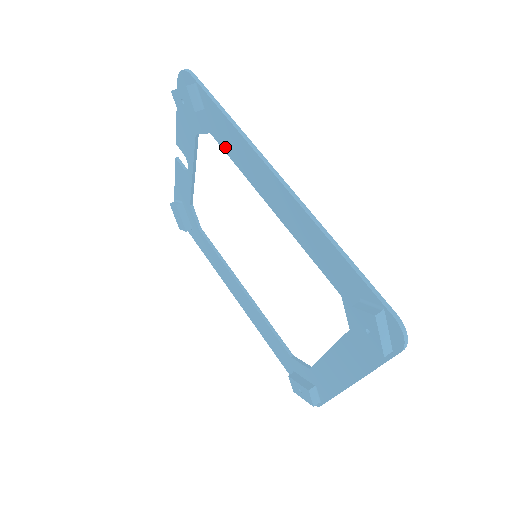
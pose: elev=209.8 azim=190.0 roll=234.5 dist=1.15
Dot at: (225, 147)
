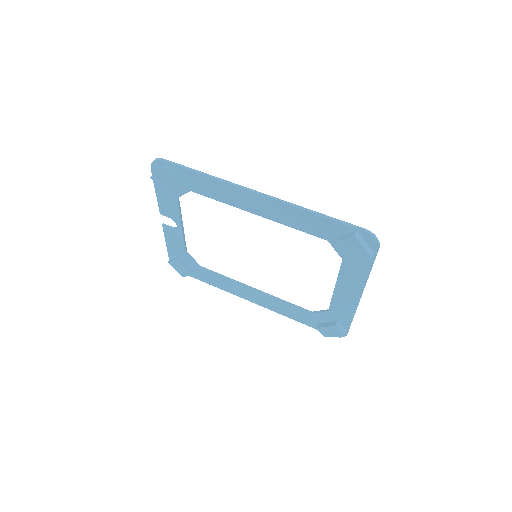
Dot at: (206, 194)
